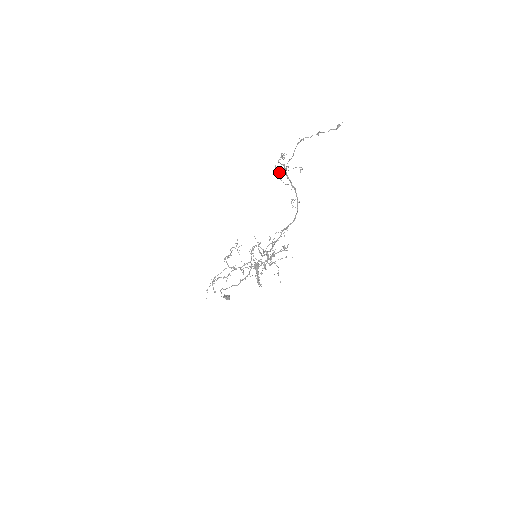
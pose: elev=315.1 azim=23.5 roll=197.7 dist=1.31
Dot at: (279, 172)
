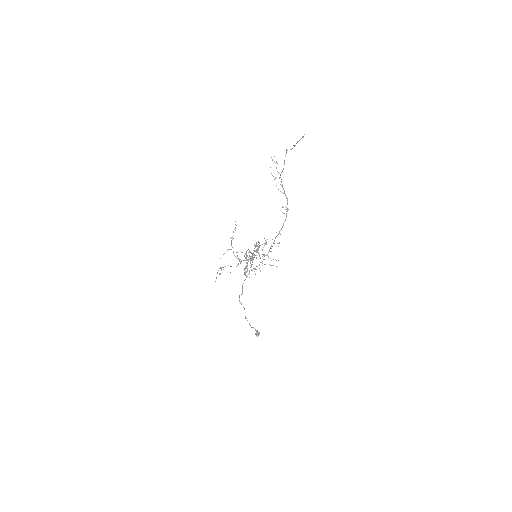
Dot at: occluded
